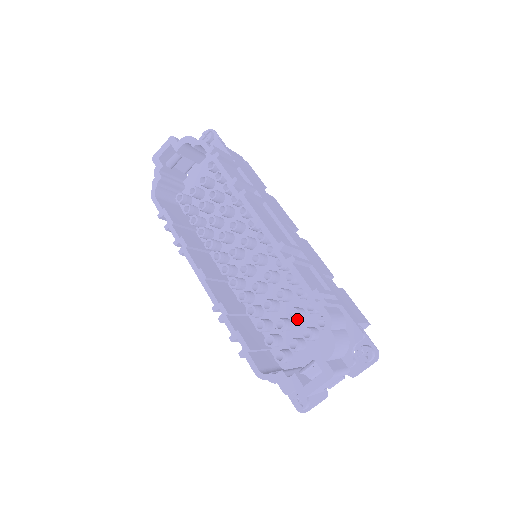
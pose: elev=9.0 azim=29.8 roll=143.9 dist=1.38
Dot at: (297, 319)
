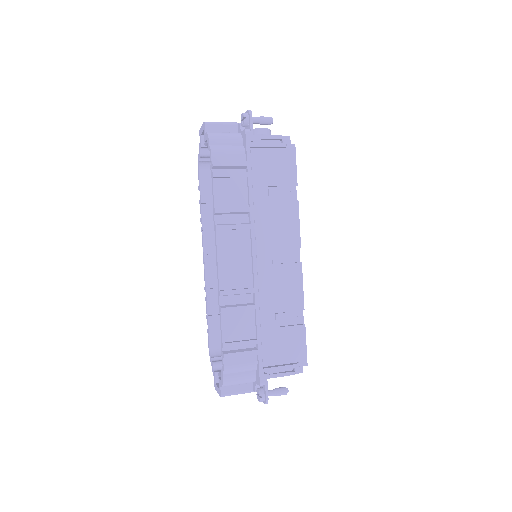
Dot at: occluded
